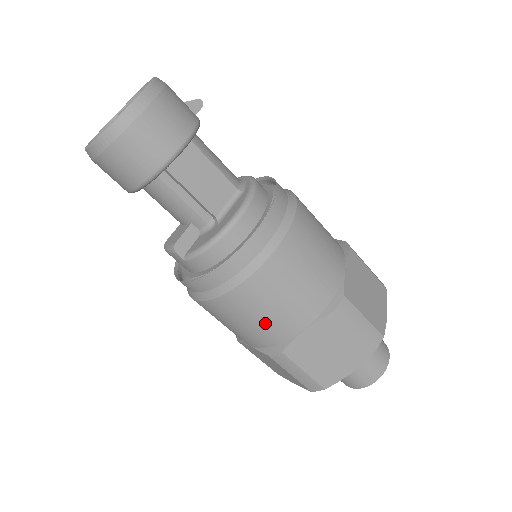
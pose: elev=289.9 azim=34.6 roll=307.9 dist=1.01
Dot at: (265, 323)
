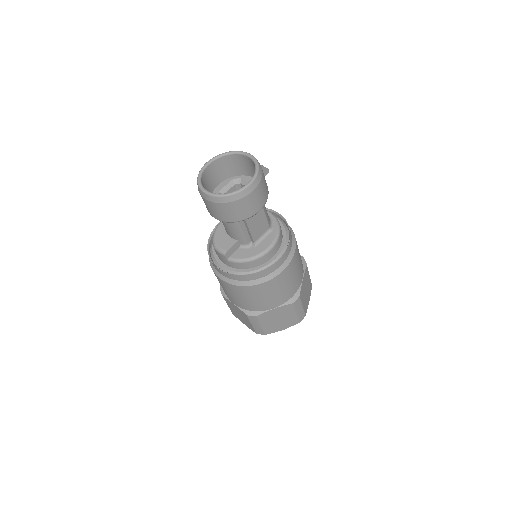
Dot at: (256, 302)
